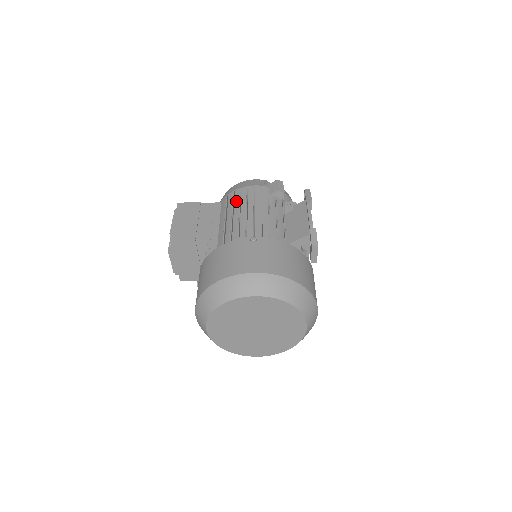
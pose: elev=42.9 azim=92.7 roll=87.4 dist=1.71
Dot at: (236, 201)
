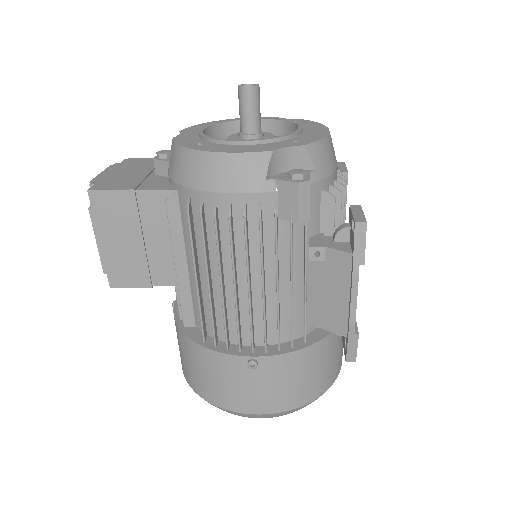
Dot at: (210, 232)
